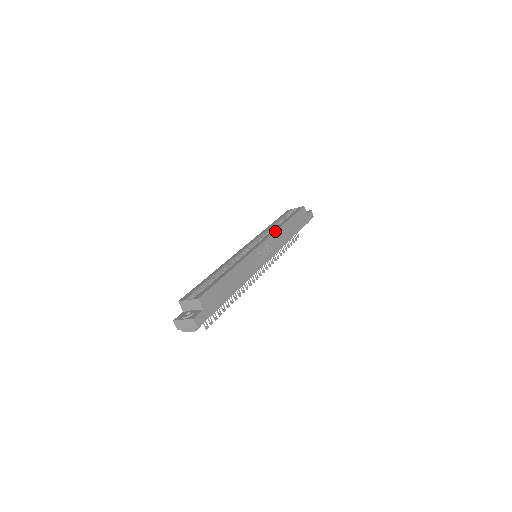
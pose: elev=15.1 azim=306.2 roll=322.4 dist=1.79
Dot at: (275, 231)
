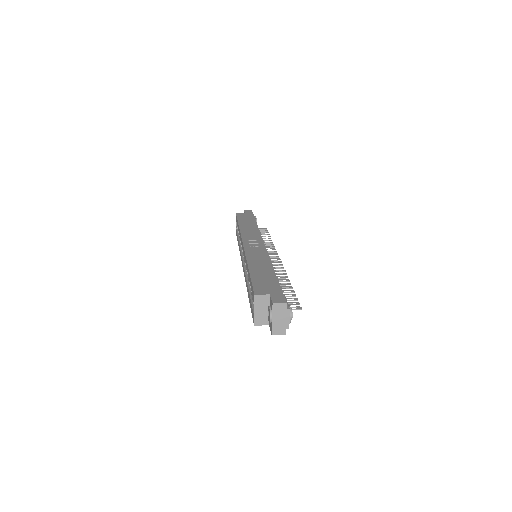
Dot at: (240, 234)
